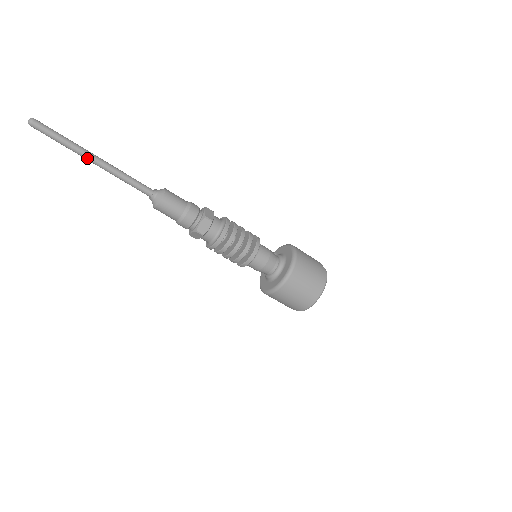
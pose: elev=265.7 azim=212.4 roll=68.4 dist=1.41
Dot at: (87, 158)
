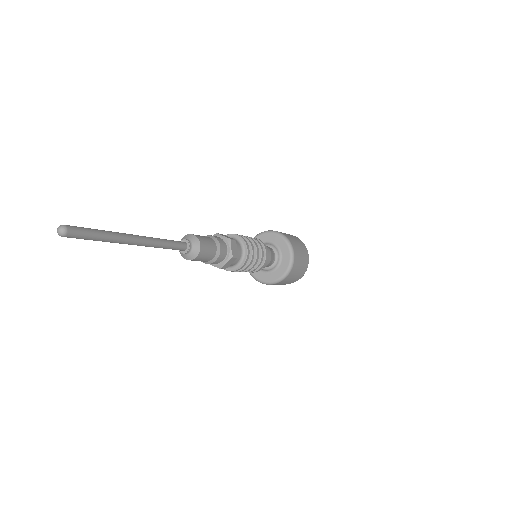
Dot at: (129, 241)
